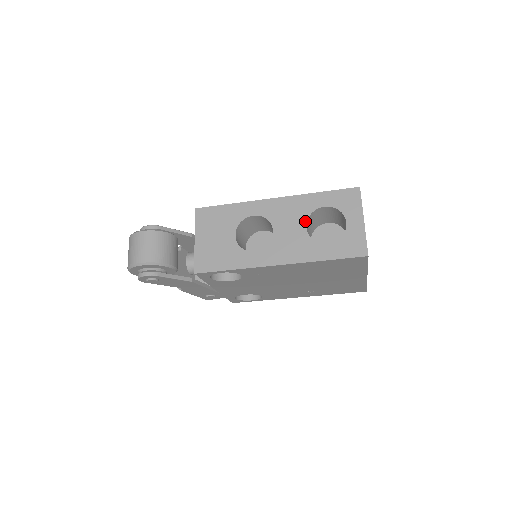
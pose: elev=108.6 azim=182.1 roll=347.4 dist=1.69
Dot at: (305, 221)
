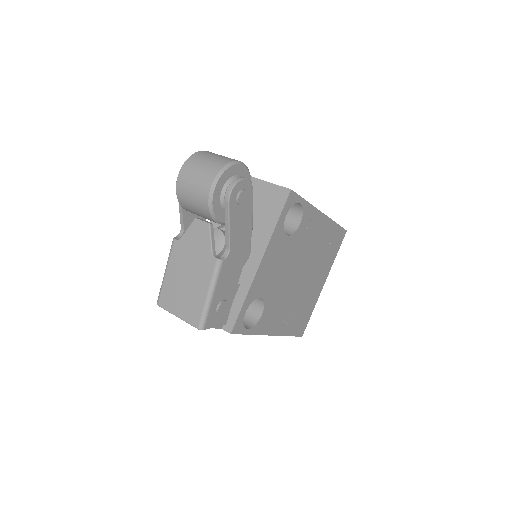
Dot at: occluded
